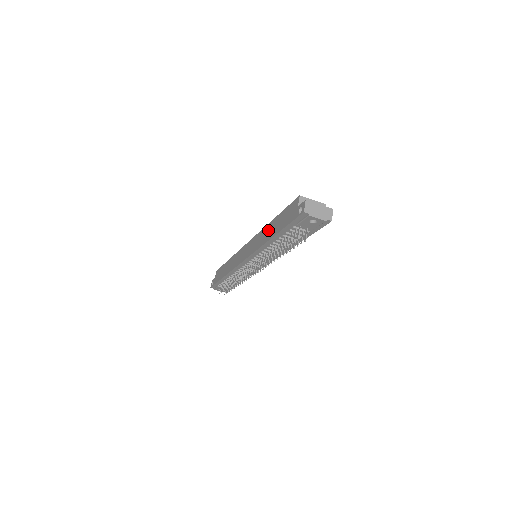
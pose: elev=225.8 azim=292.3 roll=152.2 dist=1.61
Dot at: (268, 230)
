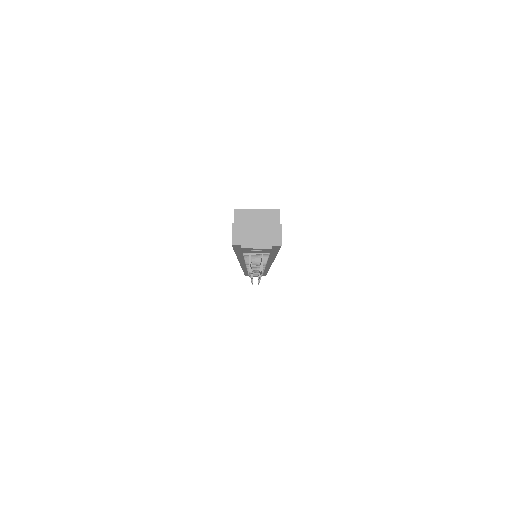
Dot at: occluded
